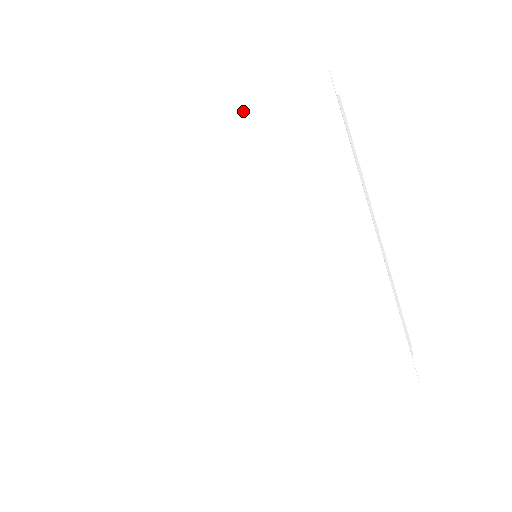
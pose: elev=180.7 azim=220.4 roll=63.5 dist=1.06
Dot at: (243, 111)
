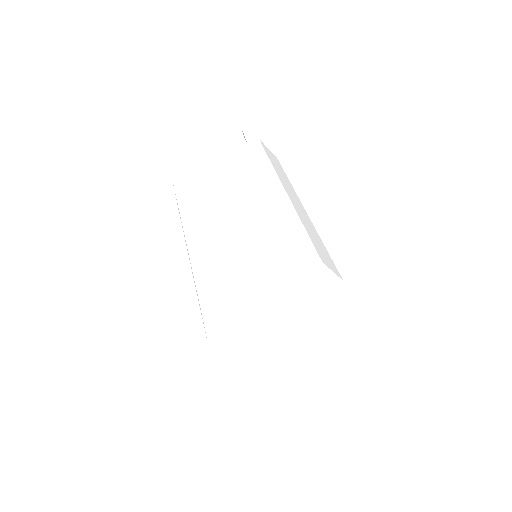
Dot at: (182, 165)
